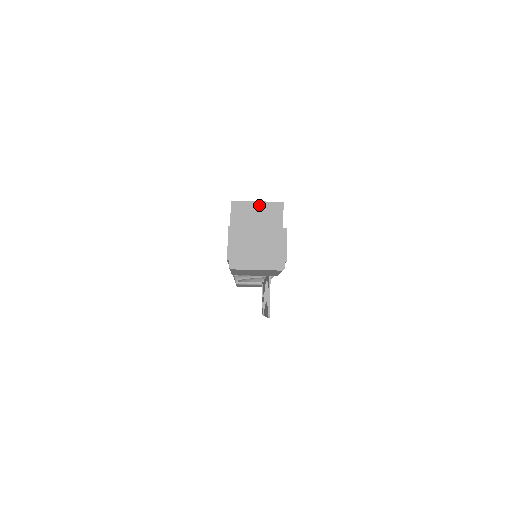
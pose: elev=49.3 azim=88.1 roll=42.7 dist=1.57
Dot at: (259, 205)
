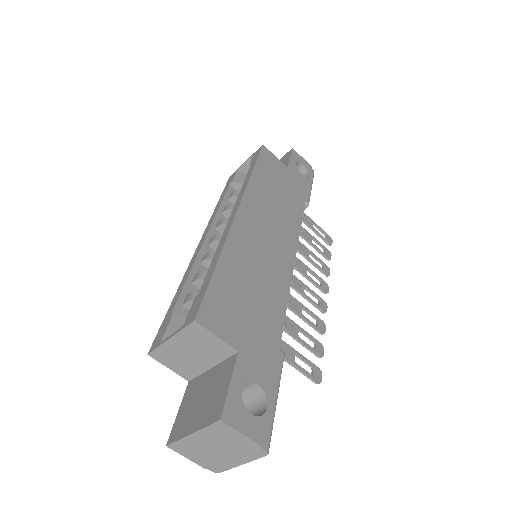
Dot at: (176, 341)
